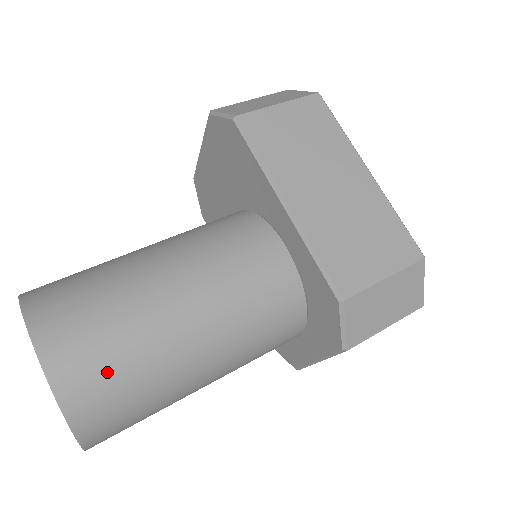
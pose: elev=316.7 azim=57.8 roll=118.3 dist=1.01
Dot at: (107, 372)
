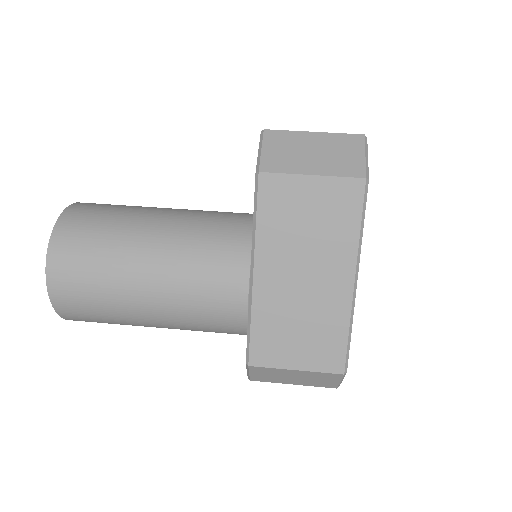
Dot at: (85, 305)
